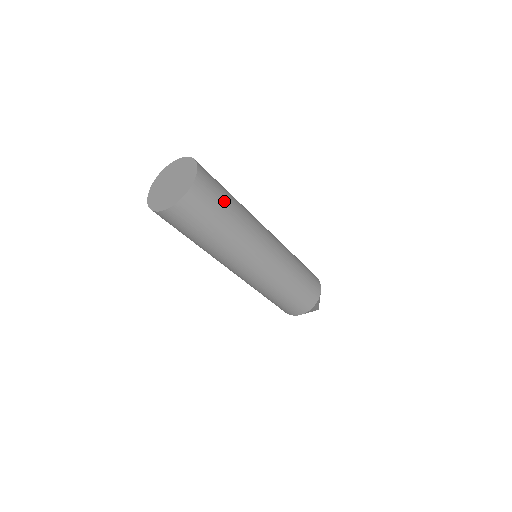
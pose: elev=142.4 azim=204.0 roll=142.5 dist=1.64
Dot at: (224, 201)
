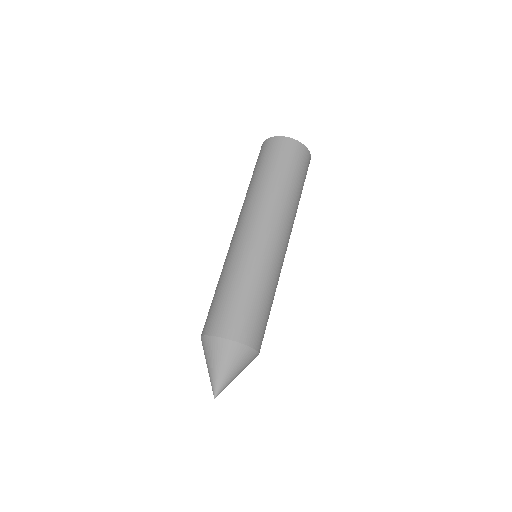
Dot at: occluded
